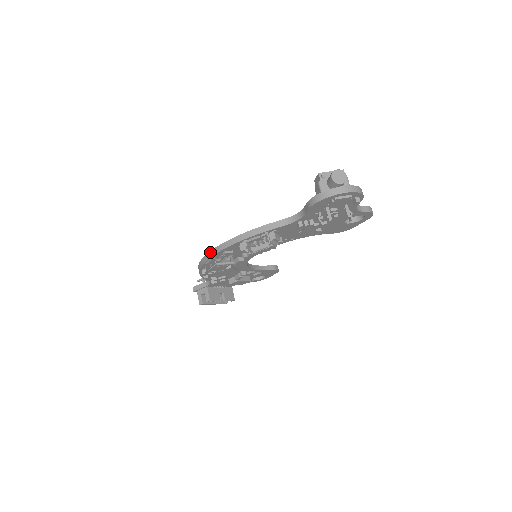
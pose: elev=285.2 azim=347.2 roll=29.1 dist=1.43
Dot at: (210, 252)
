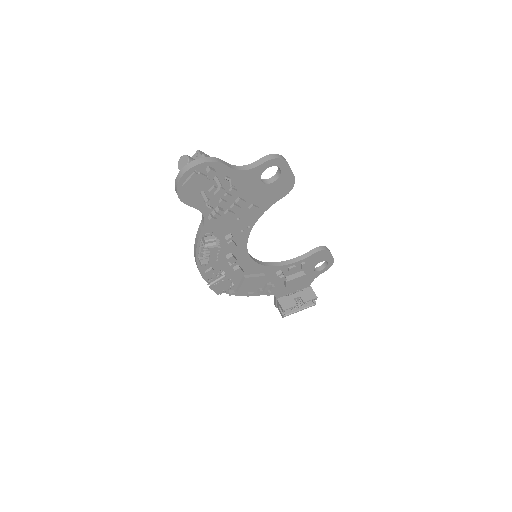
Dot at: occluded
